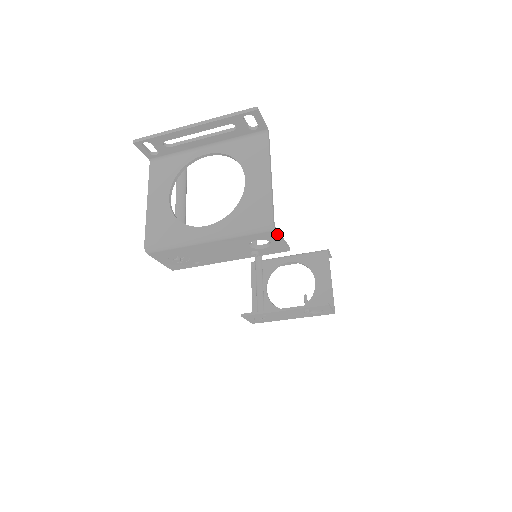
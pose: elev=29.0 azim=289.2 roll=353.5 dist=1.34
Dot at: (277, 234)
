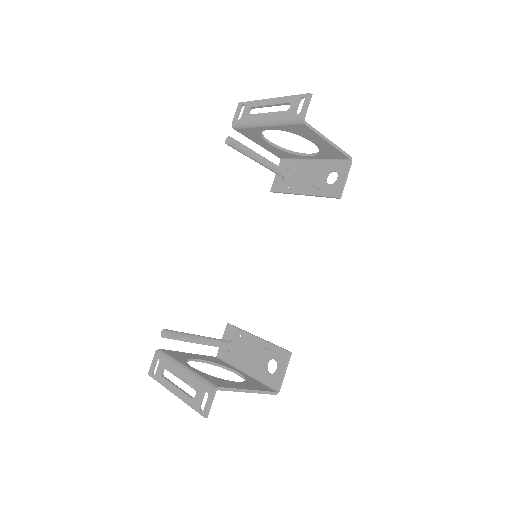
Dot at: (281, 384)
